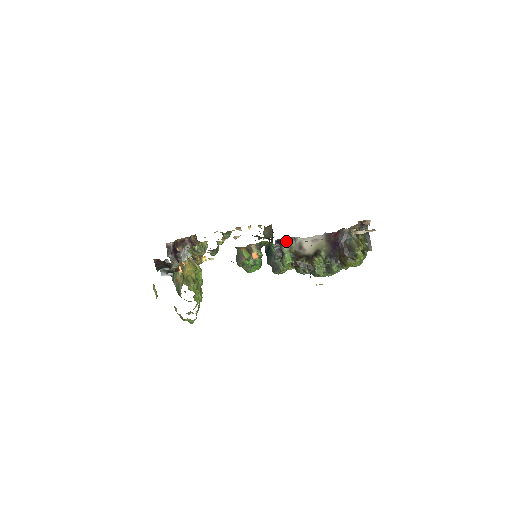
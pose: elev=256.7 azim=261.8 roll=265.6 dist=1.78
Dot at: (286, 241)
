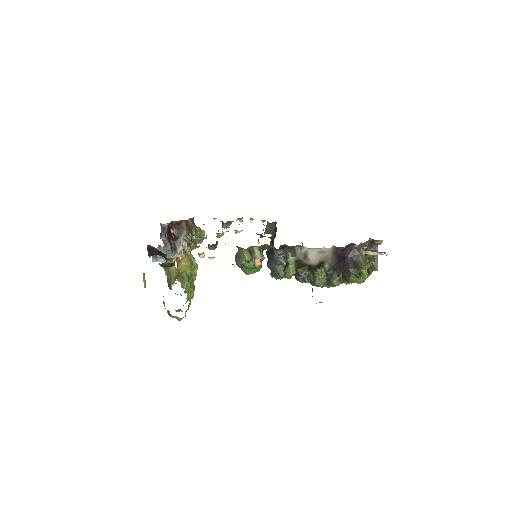
Dot at: (291, 247)
